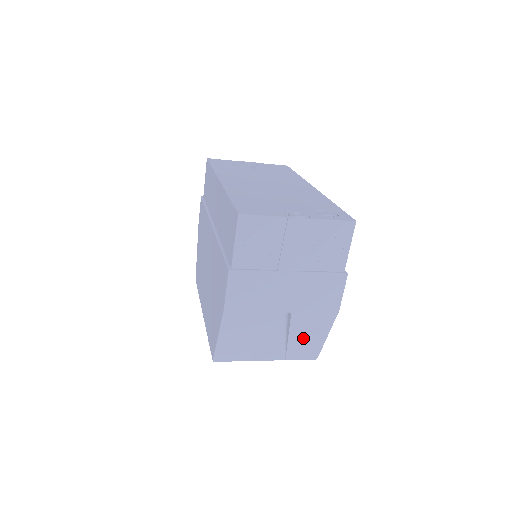
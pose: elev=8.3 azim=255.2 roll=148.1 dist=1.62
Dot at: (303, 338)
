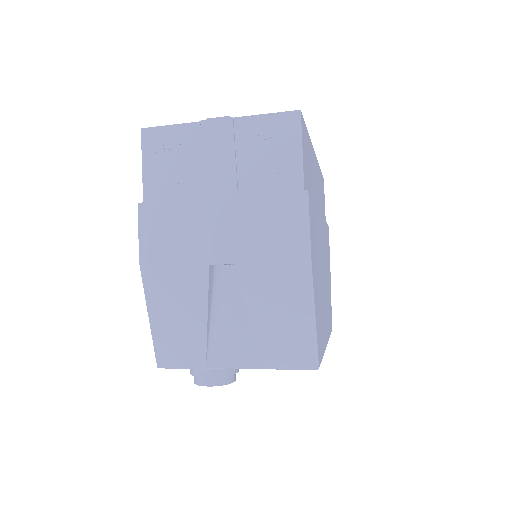
Dot at: (274, 318)
